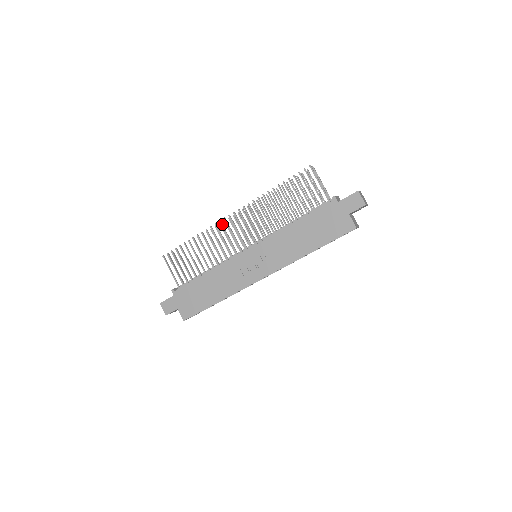
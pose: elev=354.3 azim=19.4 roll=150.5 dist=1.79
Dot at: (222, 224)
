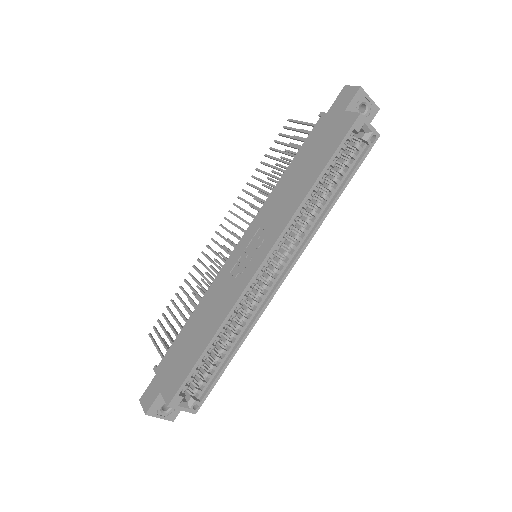
Dot at: (209, 247)
